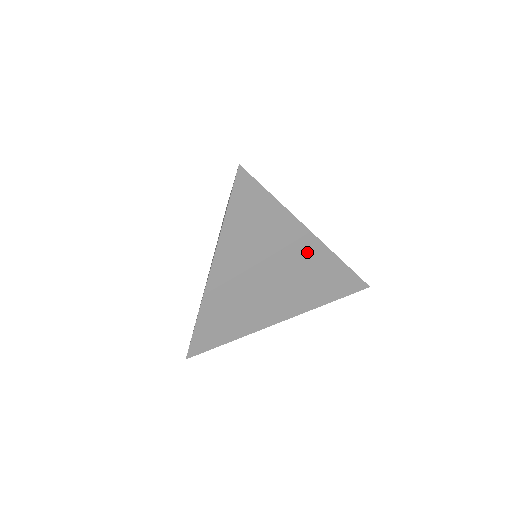
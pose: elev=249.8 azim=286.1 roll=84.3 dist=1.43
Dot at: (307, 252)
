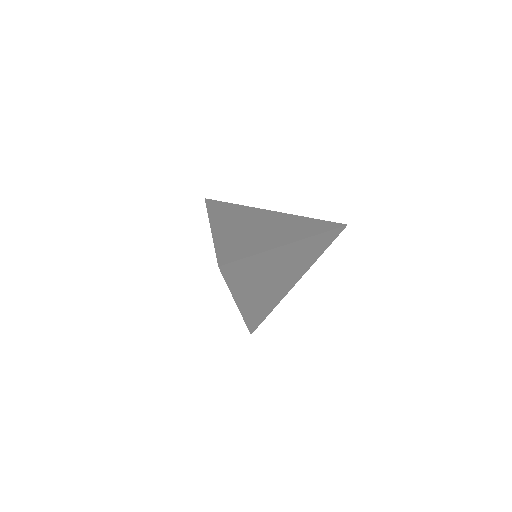
Dot at: (292, 251)
